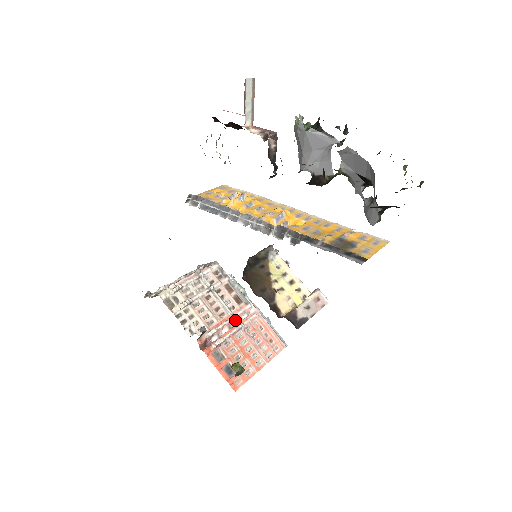
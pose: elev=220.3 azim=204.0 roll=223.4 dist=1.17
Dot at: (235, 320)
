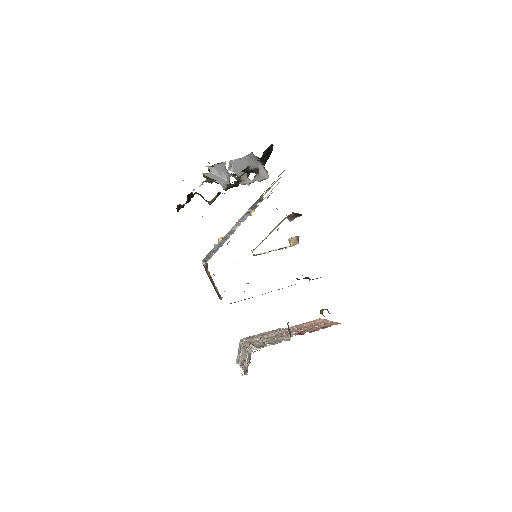
Dot at: occluded
